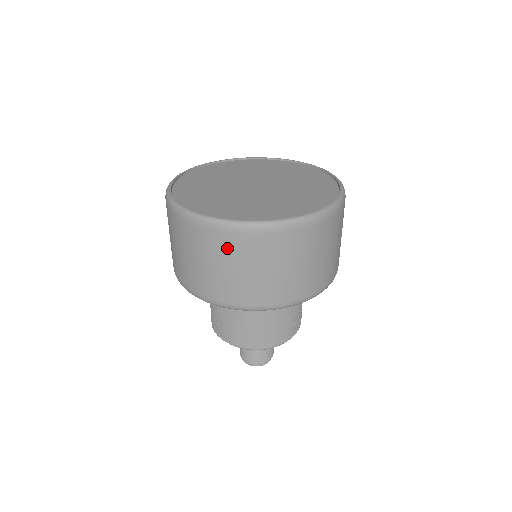
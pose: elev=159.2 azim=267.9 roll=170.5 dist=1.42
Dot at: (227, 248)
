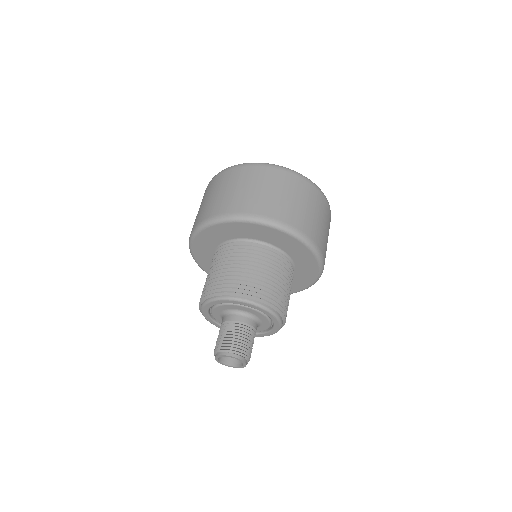
Dot at: (235, 176)
